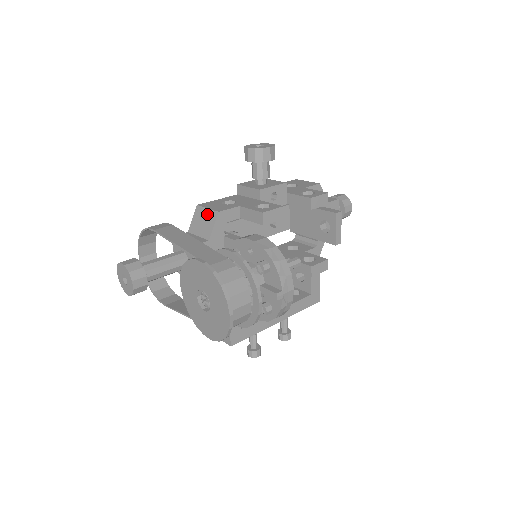
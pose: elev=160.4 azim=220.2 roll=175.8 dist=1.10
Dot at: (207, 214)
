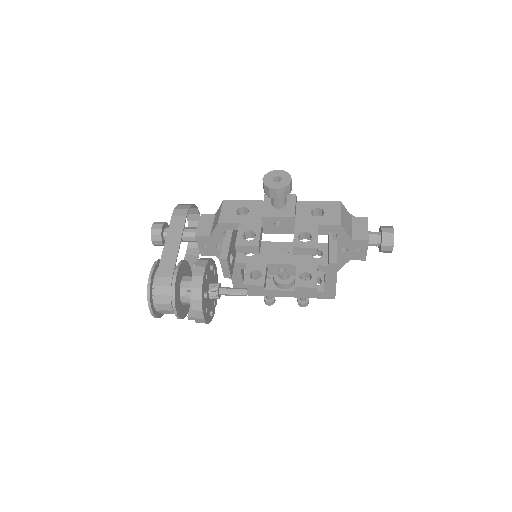
Dot at: (218, 215)
